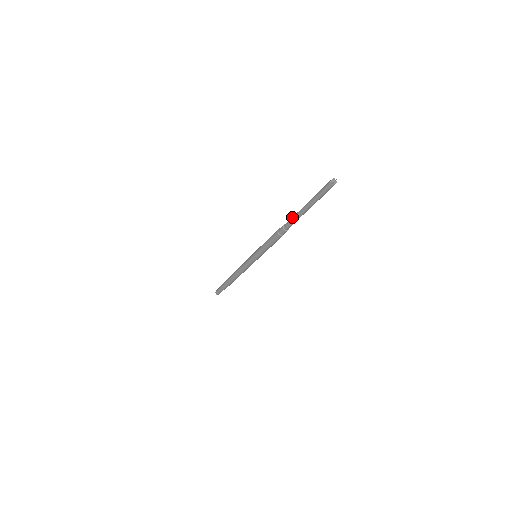
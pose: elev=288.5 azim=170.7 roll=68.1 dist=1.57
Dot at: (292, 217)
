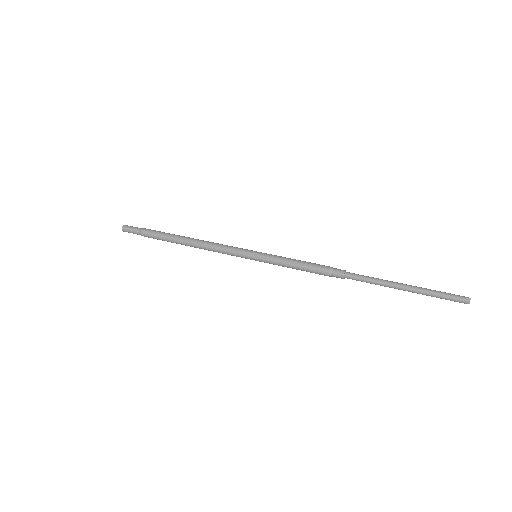
Dot at: (369, 279)
